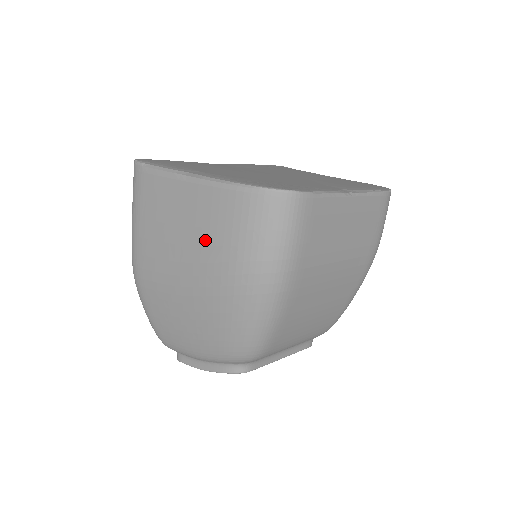
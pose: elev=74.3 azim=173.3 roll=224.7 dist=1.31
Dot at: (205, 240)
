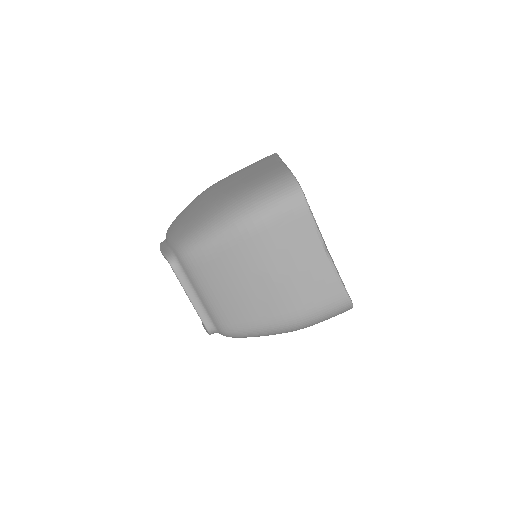
Dot at: (248, 182)
